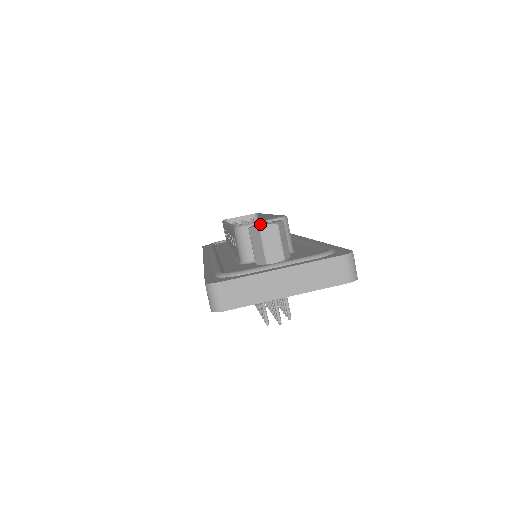
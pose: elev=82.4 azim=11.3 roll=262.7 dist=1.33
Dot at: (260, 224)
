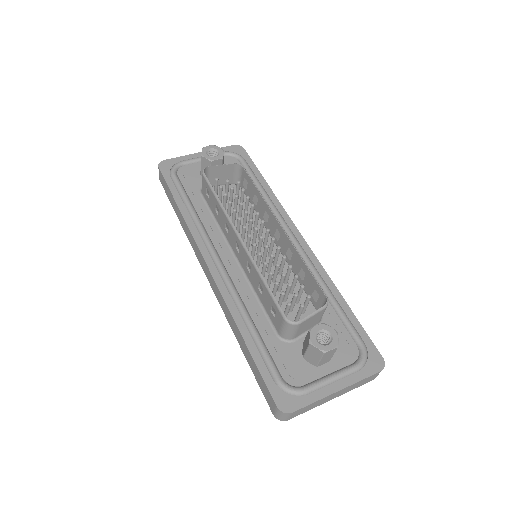
Dot at: (317, 333)
